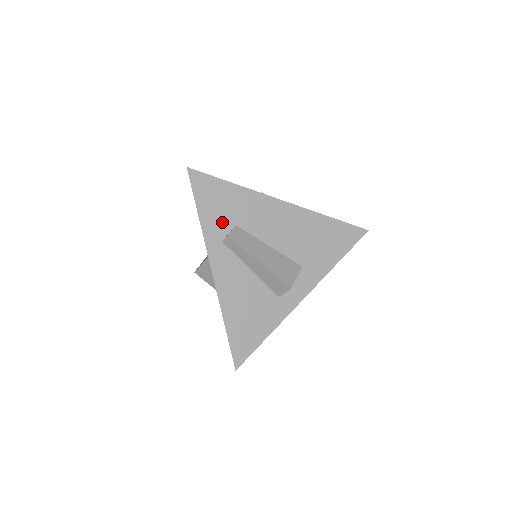
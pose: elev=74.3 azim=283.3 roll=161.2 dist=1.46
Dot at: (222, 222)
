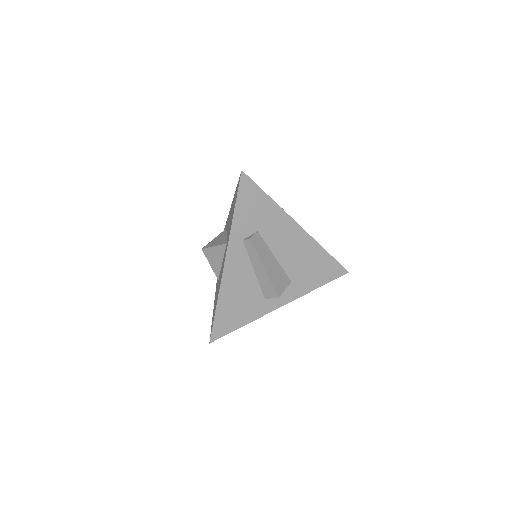
Dot at: (249, 225)
